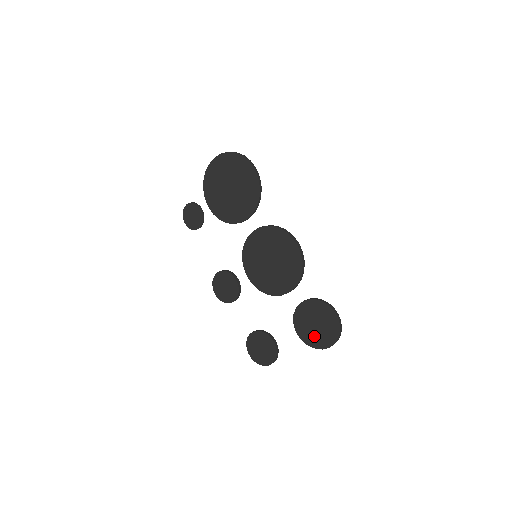
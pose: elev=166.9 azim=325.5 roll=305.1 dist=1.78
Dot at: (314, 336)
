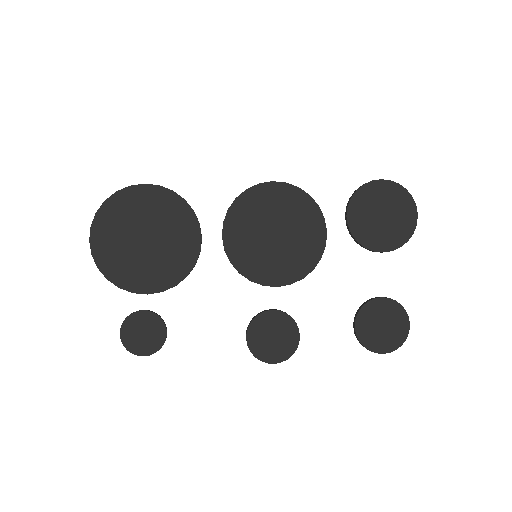
Dot at: (396, 228)
